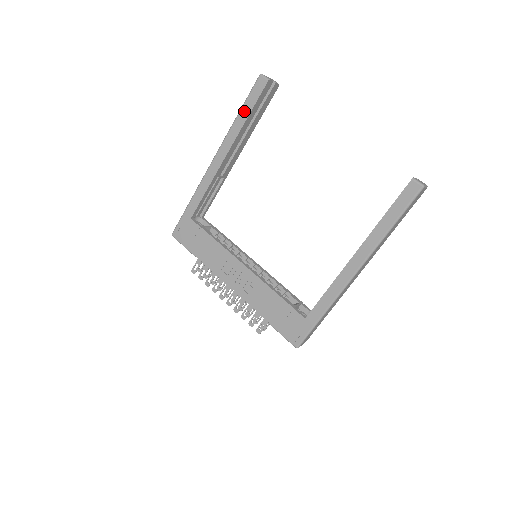
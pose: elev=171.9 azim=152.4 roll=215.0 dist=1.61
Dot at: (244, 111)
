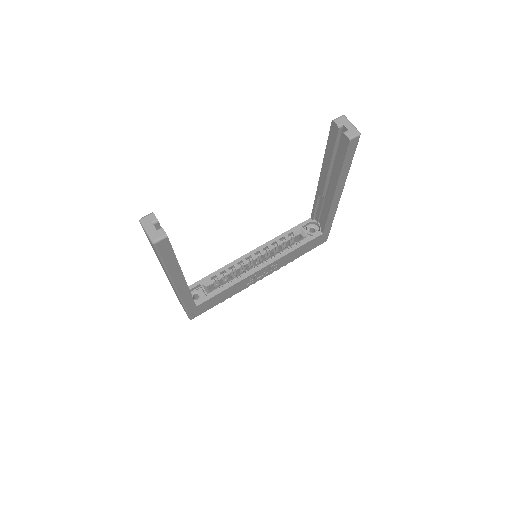
Dot at: (169, 262)
